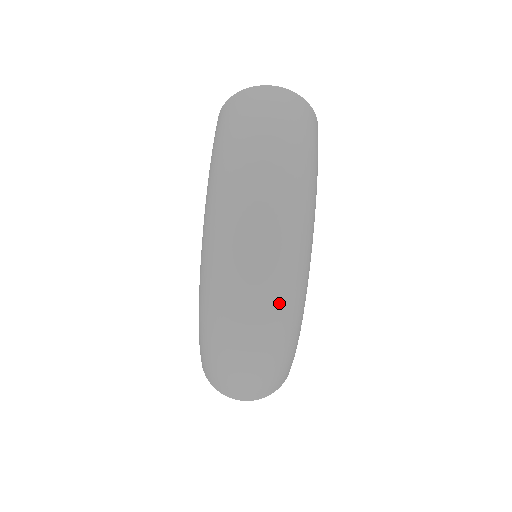
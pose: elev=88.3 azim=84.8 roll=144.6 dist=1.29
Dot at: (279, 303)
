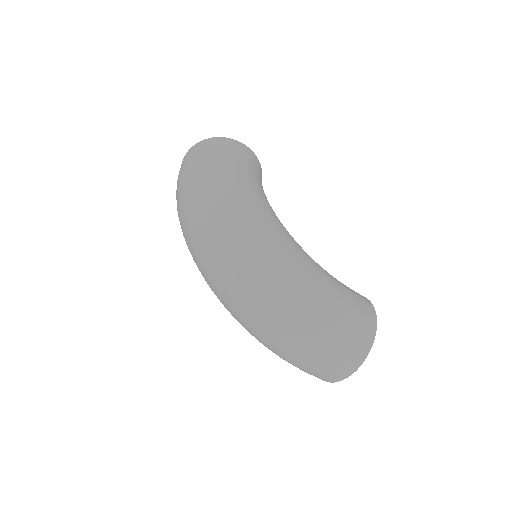
Dot at: (251, 272)
